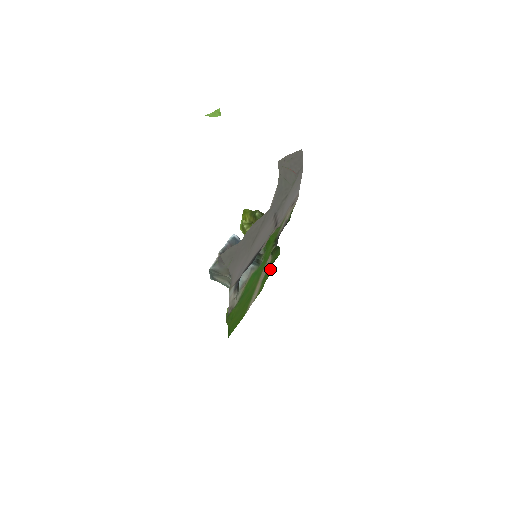
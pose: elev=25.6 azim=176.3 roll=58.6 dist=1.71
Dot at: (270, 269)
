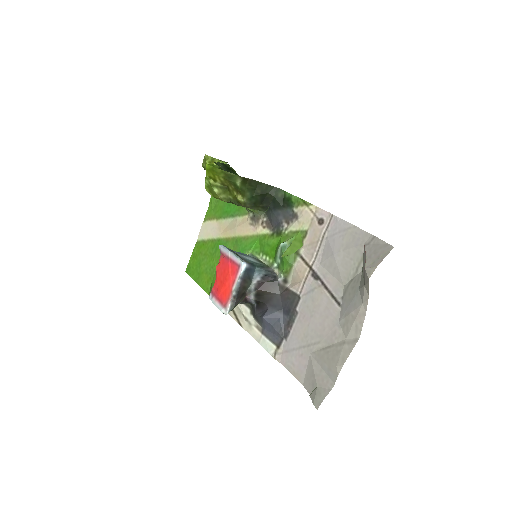
Dot at: occluded
